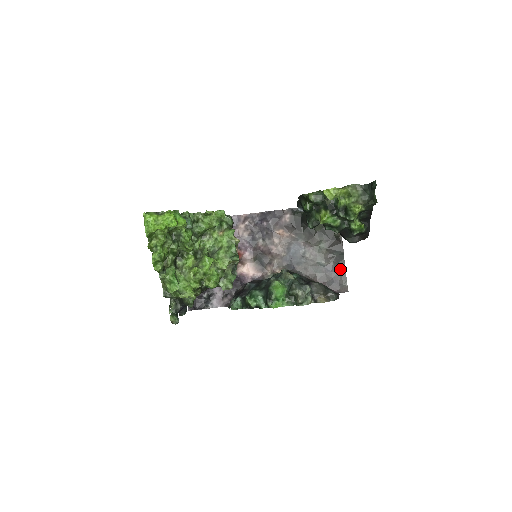
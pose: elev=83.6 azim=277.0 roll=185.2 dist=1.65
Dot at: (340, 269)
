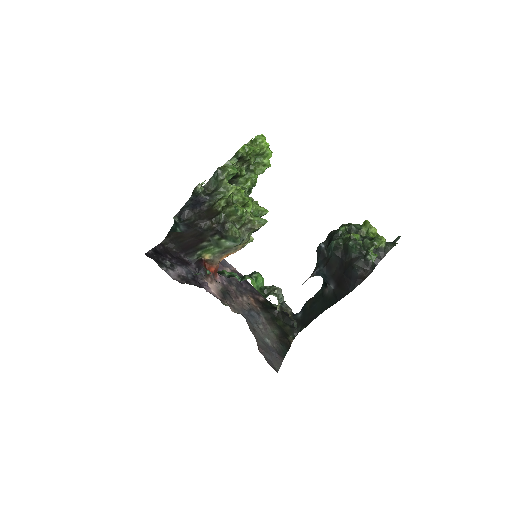
Dot at: (278, 358)
